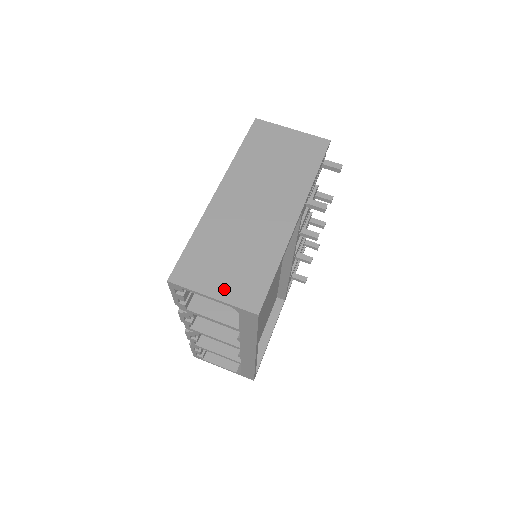
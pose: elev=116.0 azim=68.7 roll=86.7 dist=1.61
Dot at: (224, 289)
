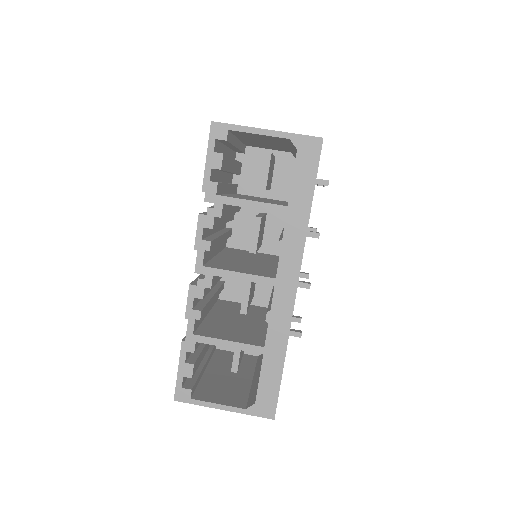
Dot at: occluded
